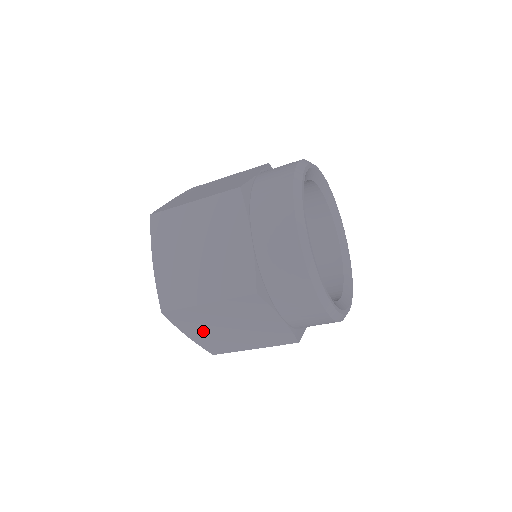
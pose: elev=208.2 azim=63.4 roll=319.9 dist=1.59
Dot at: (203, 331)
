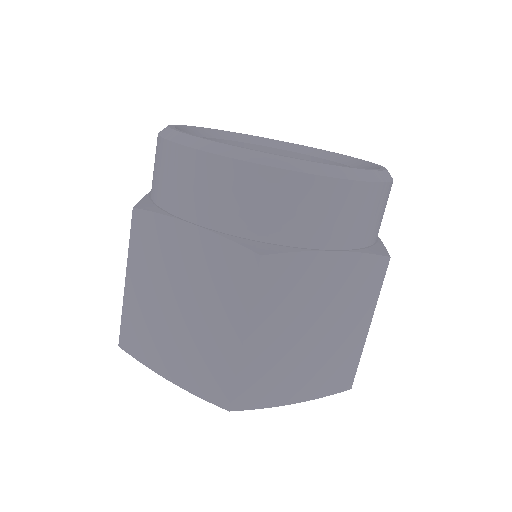
Dot at: (170, 350)
